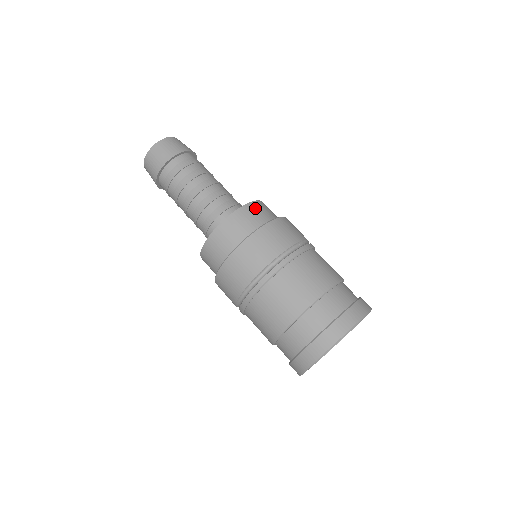
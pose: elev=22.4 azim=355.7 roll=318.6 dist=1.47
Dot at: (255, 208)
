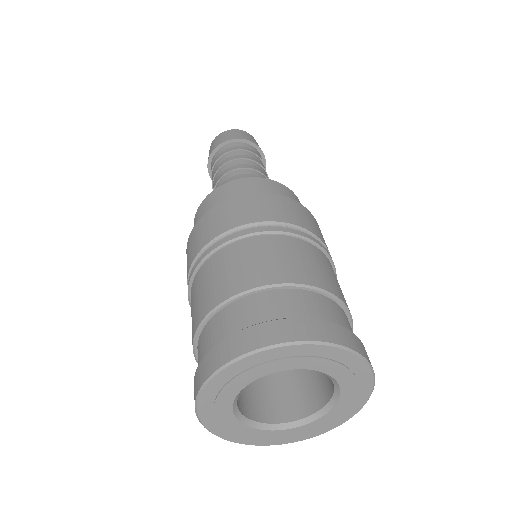
Dot at: (272, 185)
